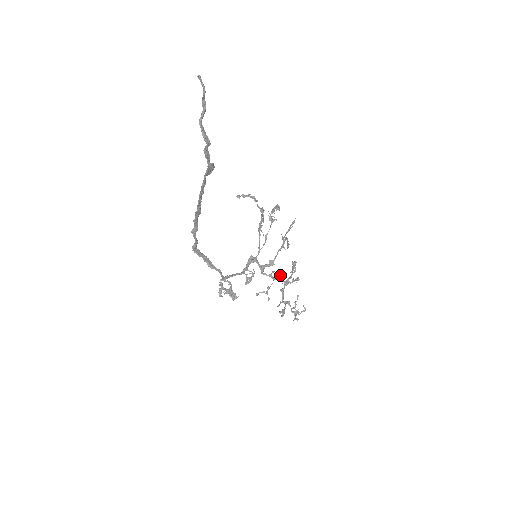
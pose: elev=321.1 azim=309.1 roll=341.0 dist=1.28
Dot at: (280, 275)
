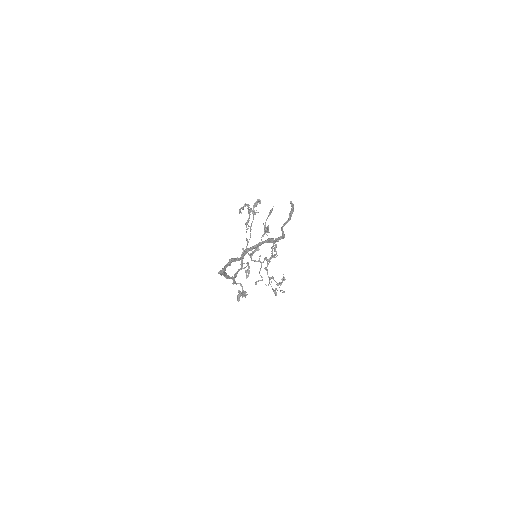
Dot at: (265, 258)
